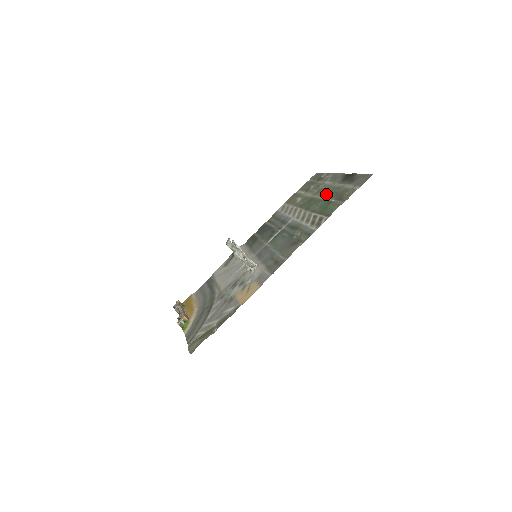
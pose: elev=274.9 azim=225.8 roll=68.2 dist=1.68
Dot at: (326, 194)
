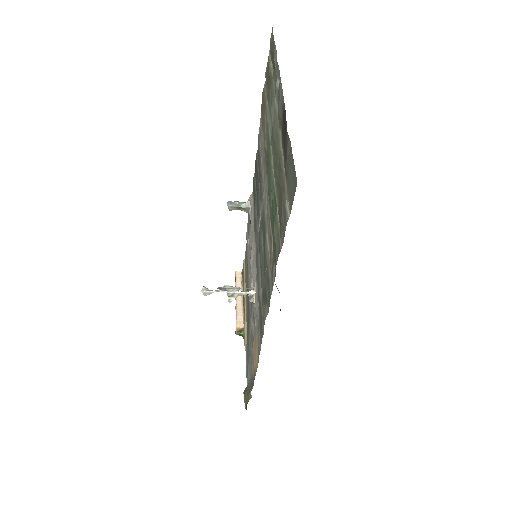
Dot at: (274, 165)
